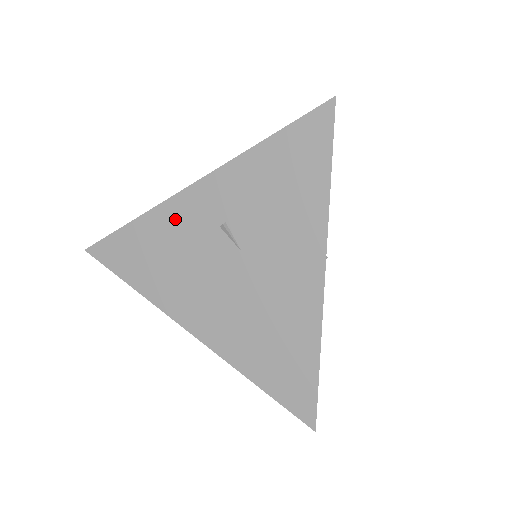
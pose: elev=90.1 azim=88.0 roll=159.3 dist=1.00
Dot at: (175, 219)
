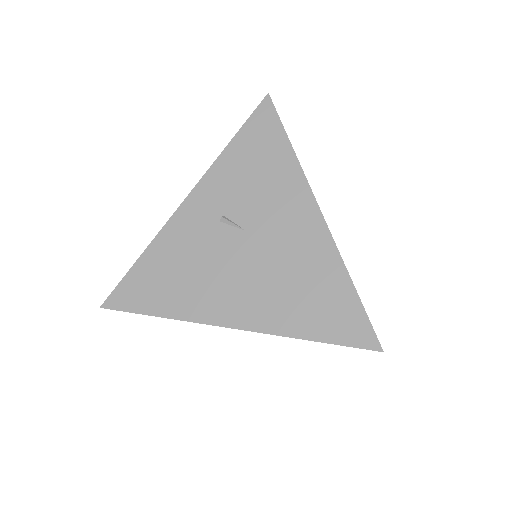
Dot at: (178, 235)
